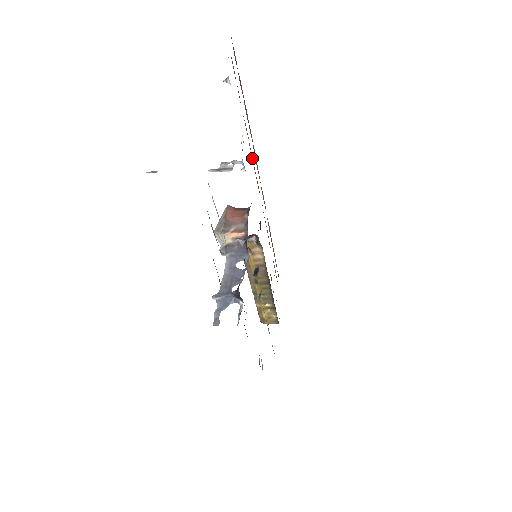
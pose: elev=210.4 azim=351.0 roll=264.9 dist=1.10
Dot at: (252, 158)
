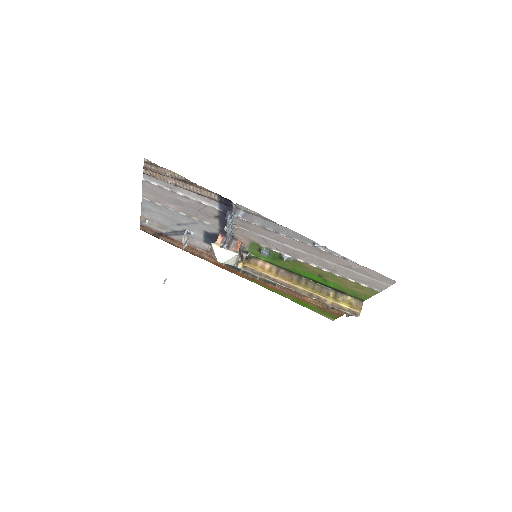
Dot at: (205, 253)
